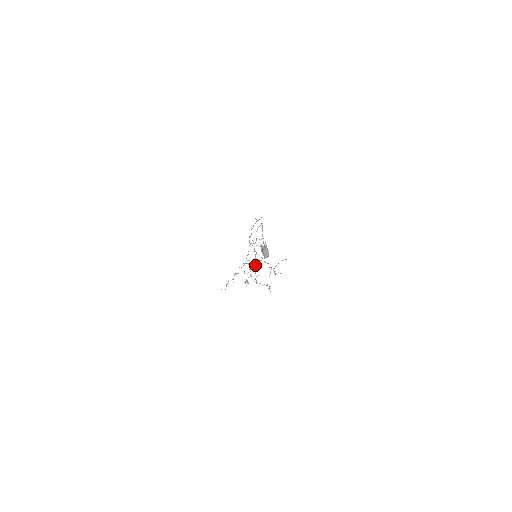
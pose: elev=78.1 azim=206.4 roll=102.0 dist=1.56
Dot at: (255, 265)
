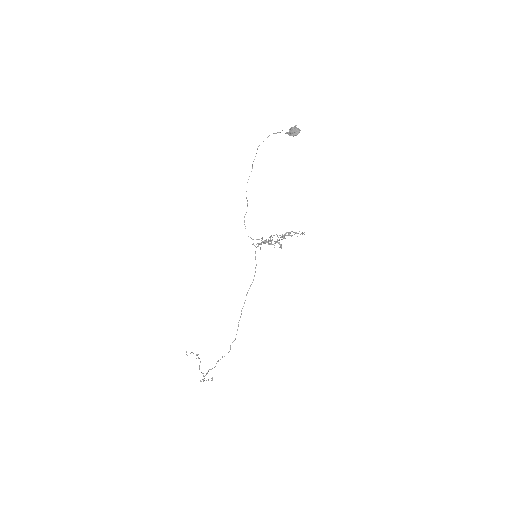
Dot at: occluded
